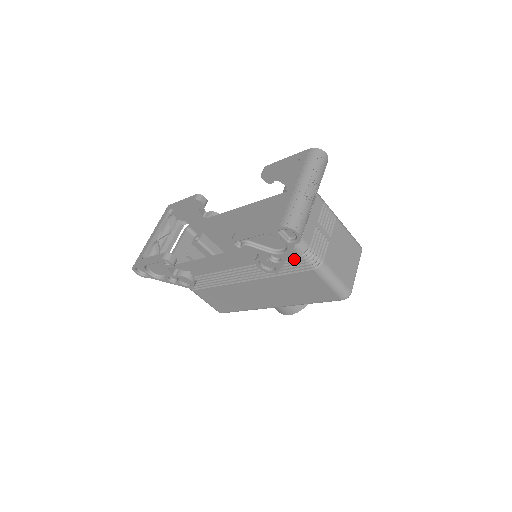
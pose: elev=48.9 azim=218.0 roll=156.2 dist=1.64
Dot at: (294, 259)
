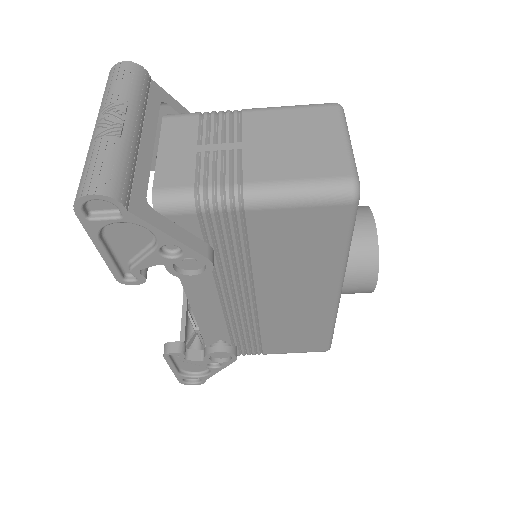
Dot at: (210, 224)
